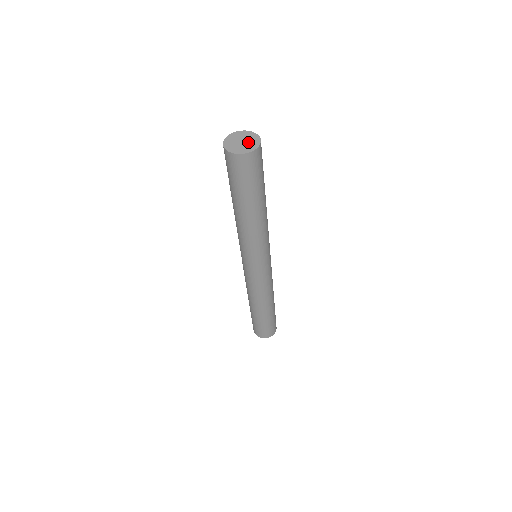
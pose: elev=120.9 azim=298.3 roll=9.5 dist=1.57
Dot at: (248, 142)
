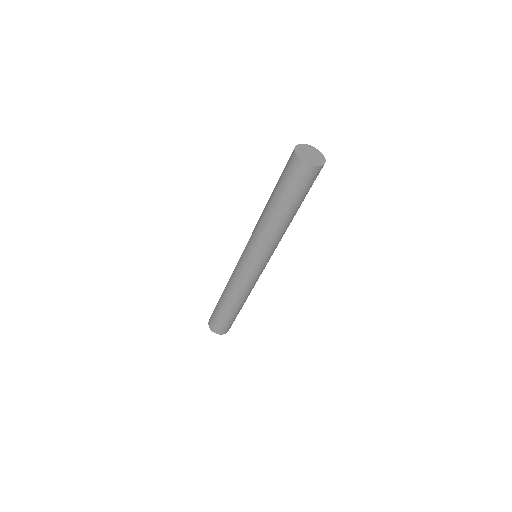
Dot at: (315, 157)
